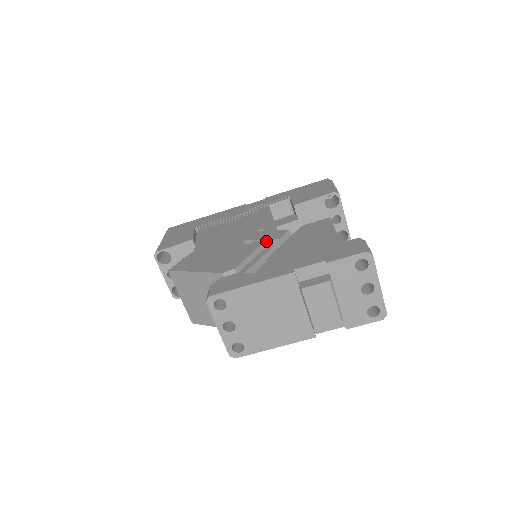
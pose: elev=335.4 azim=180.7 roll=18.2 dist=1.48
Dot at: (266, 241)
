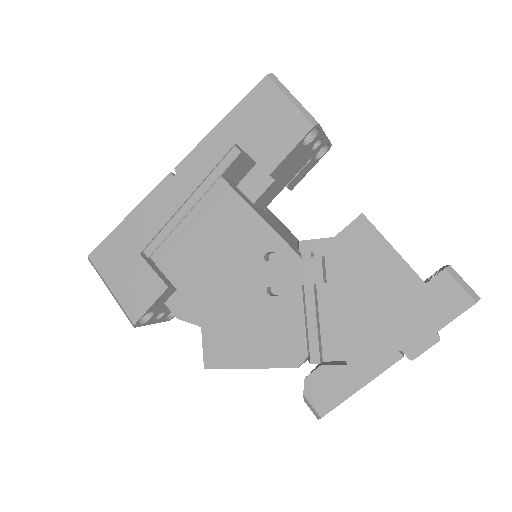
Dot at: (302, 285)
